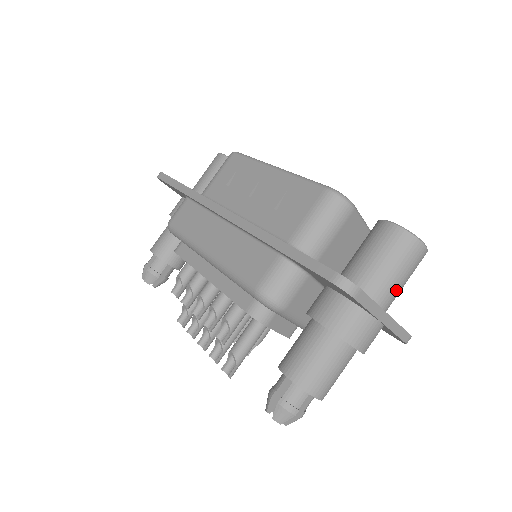
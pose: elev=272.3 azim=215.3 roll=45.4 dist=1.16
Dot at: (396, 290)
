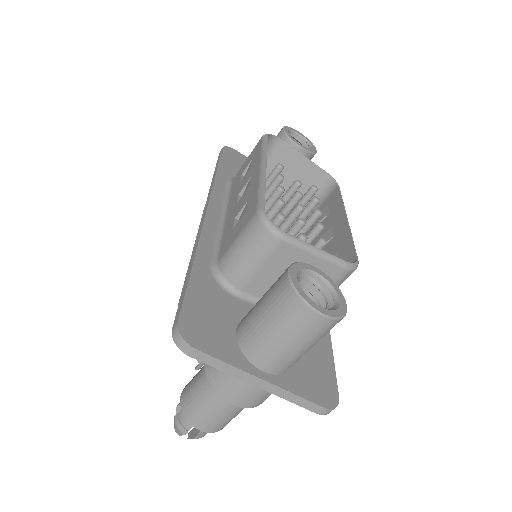
Dot at: (281, 355)
